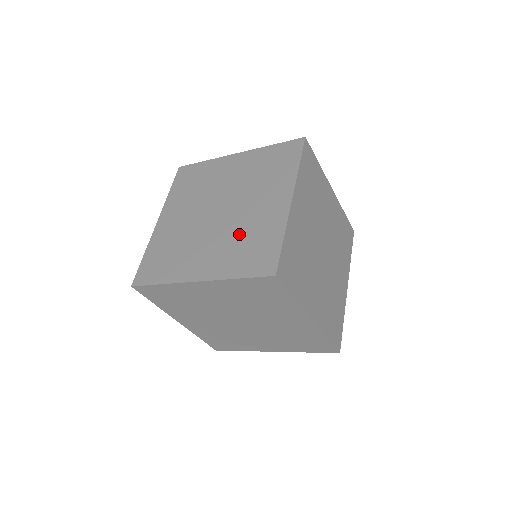
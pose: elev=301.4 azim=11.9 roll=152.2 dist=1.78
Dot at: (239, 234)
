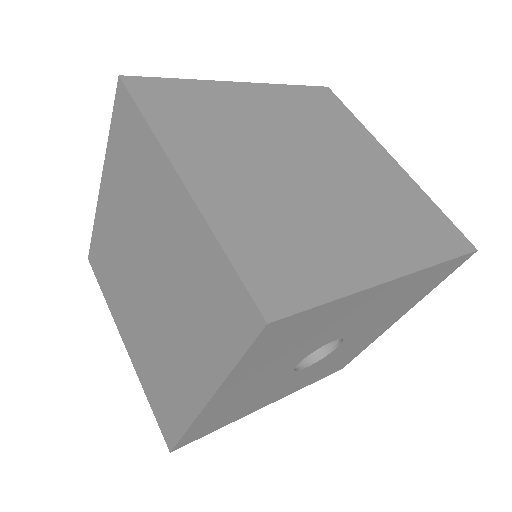
Dot at: occluded
